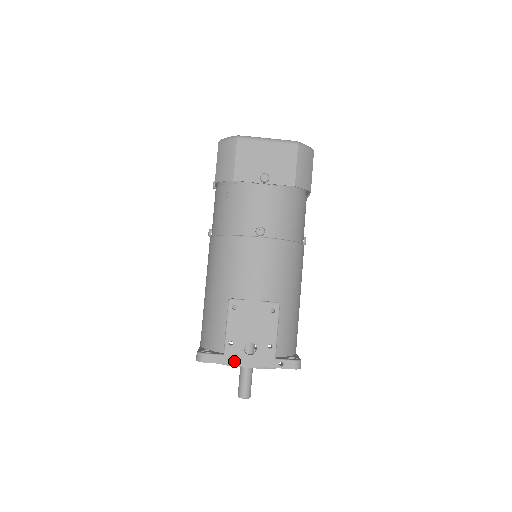
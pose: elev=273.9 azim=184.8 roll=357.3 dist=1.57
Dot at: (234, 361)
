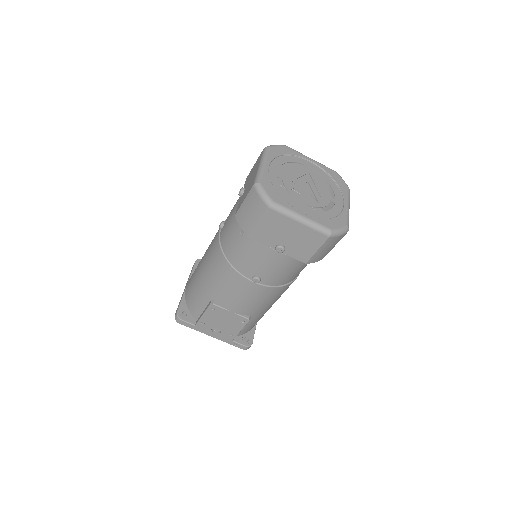
Dot at: (202, 331)
